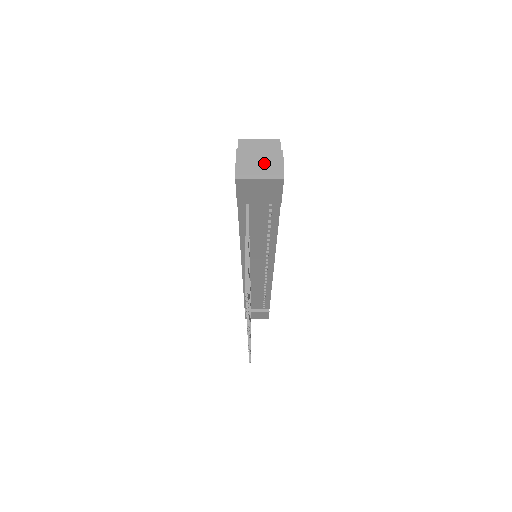
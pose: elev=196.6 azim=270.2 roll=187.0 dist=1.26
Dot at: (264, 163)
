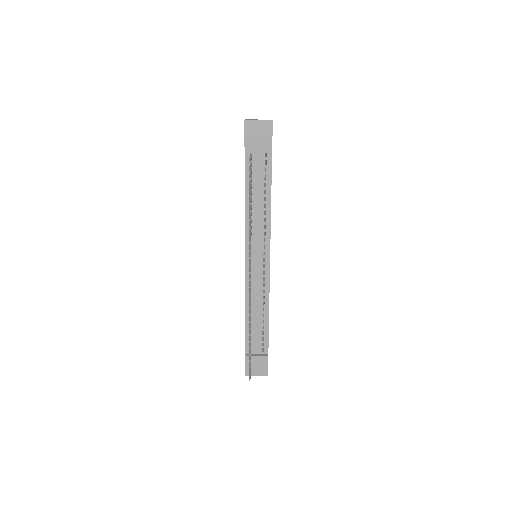
Dot at: occluded
